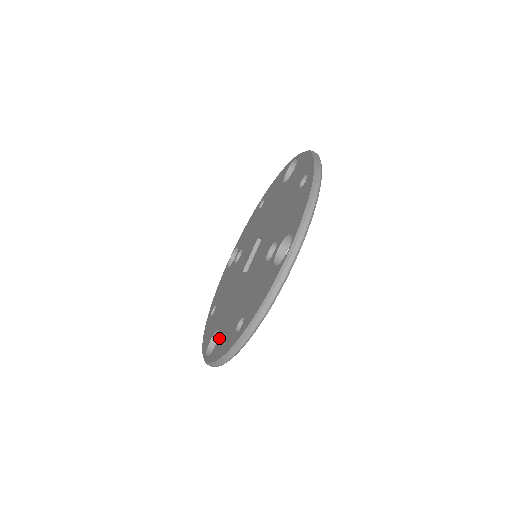
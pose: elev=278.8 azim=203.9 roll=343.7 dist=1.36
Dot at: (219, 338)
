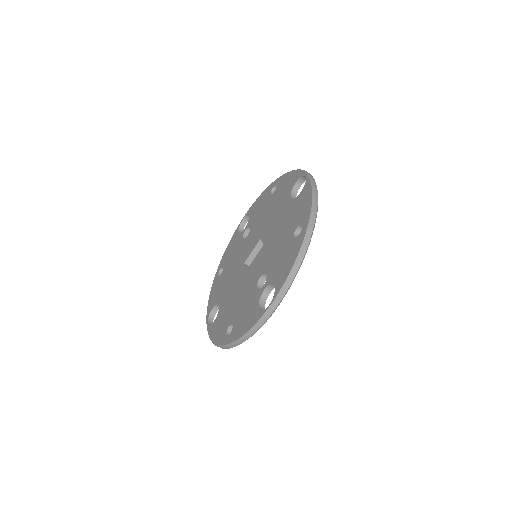
Dot at: (217, 318)
